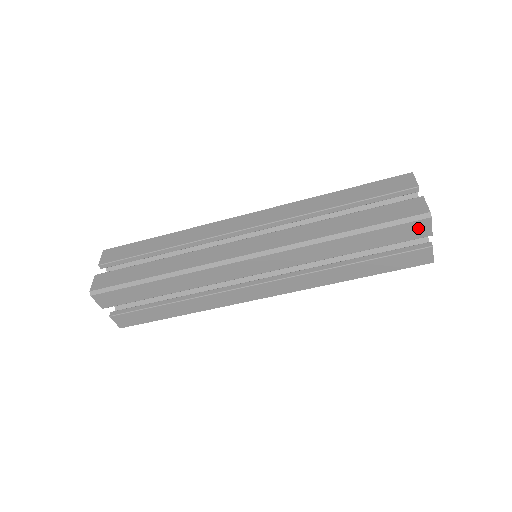
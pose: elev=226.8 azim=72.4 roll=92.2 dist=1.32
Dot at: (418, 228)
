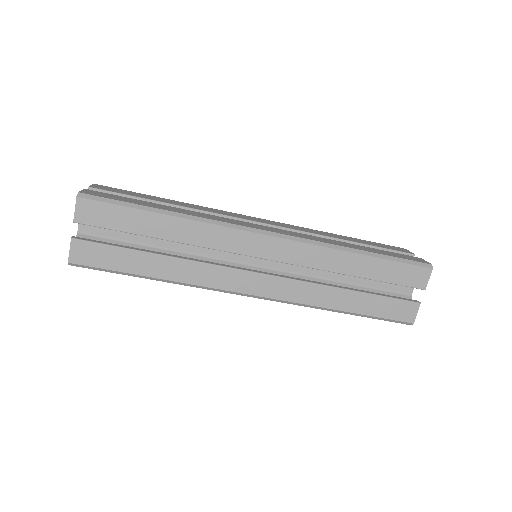
Dot at: (419, 275)
